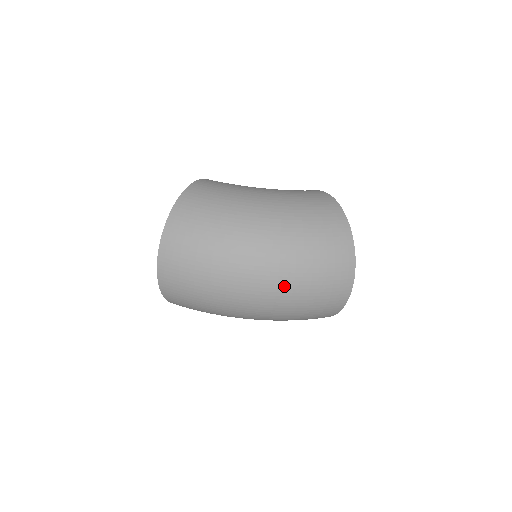
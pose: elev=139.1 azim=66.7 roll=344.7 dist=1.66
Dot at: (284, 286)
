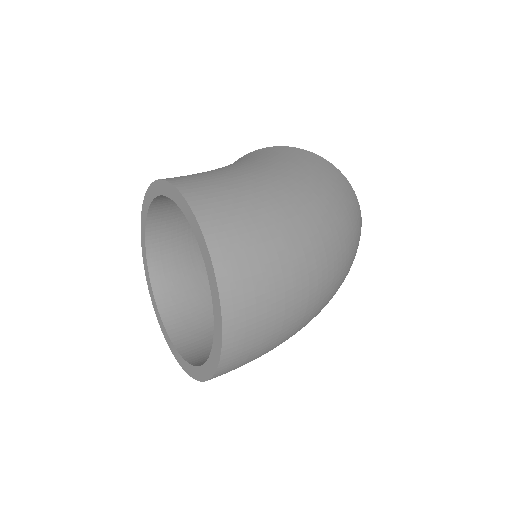
Dot at: (344, 268)
